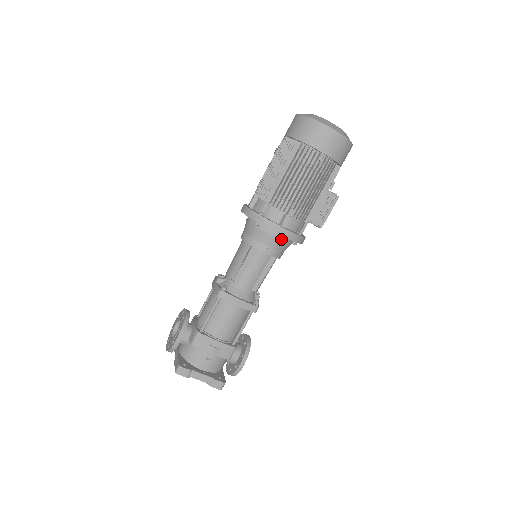
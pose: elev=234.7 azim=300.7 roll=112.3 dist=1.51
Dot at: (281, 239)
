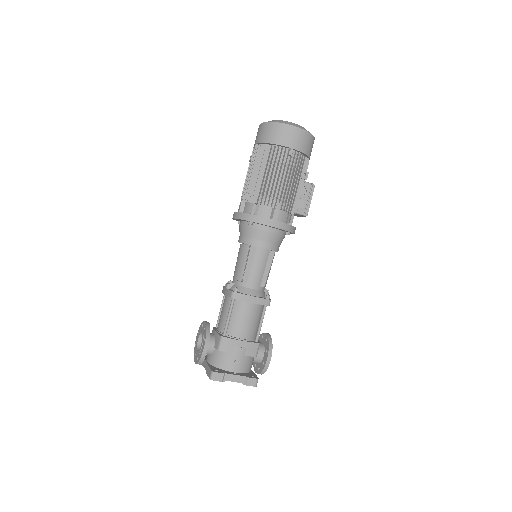
Dot at: (275, 232)
